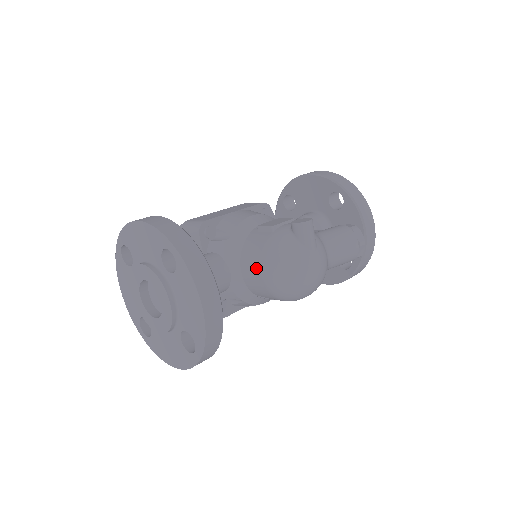
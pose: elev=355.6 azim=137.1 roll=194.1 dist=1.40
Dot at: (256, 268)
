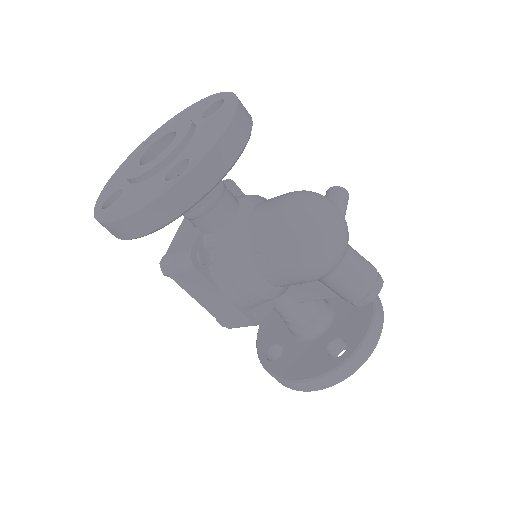
Dot at: (275, 202)
